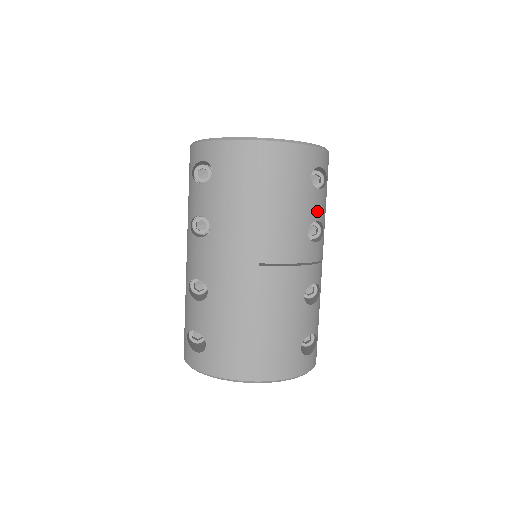
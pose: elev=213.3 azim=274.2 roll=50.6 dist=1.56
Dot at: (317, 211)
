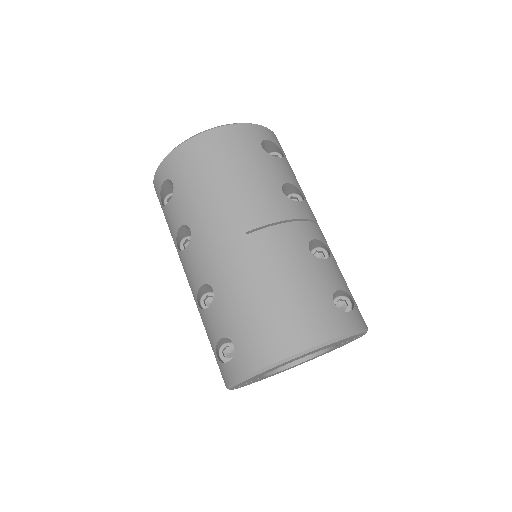
Dot at: (284, 175)
